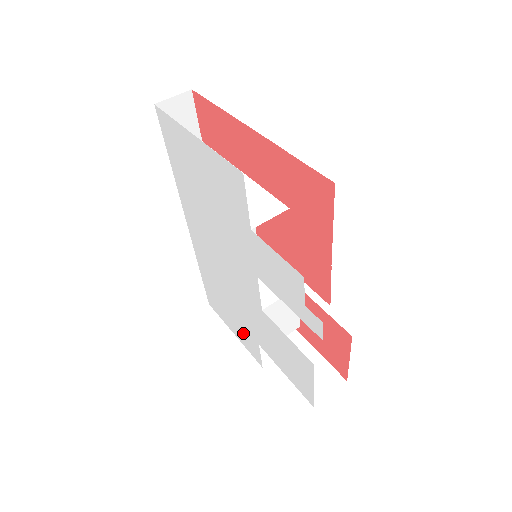
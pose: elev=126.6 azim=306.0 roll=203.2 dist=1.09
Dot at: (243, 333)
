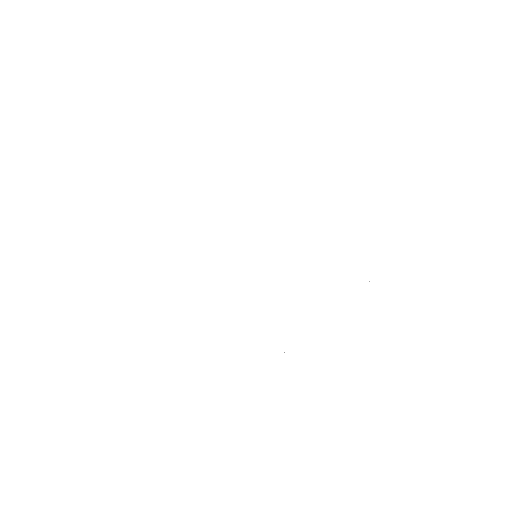
Dot at: (239, 363)
